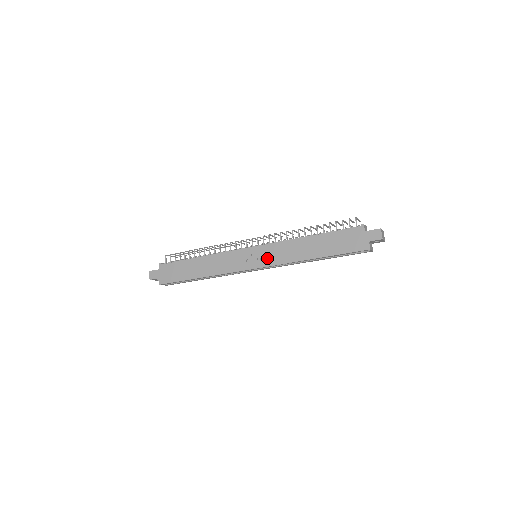
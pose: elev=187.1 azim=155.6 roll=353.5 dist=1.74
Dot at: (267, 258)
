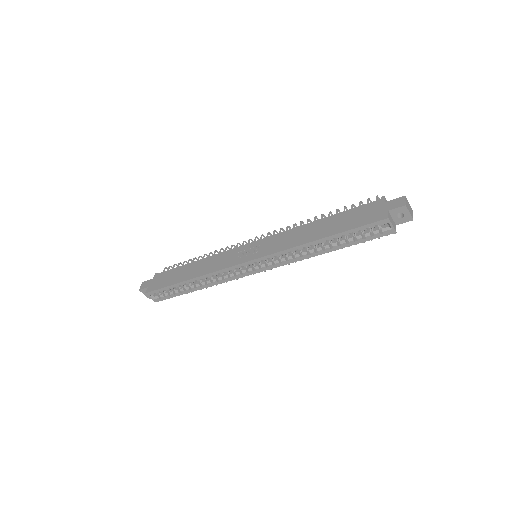
Dot at: (265, 249)
